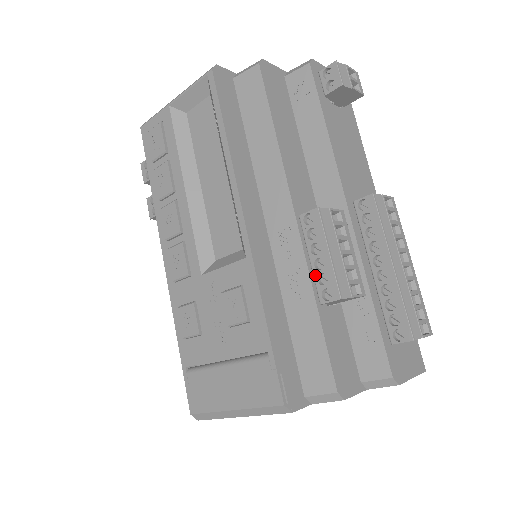
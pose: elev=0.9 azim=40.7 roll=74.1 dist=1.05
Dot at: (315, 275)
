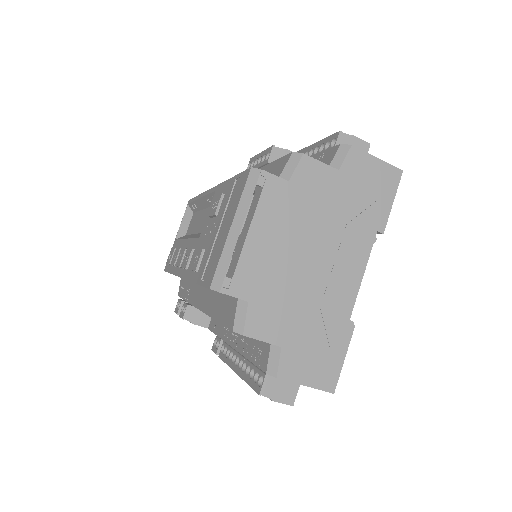
Dot at: (260, 164)
